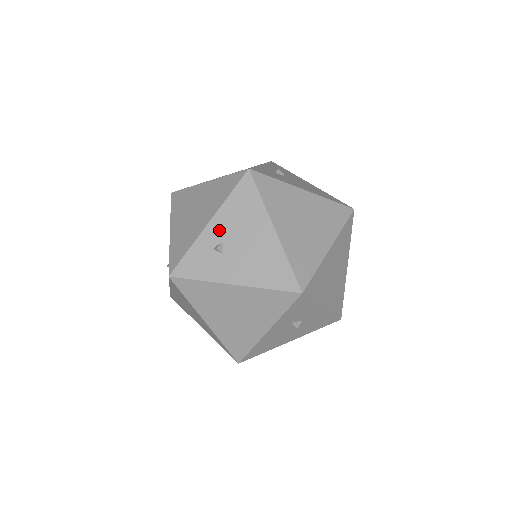
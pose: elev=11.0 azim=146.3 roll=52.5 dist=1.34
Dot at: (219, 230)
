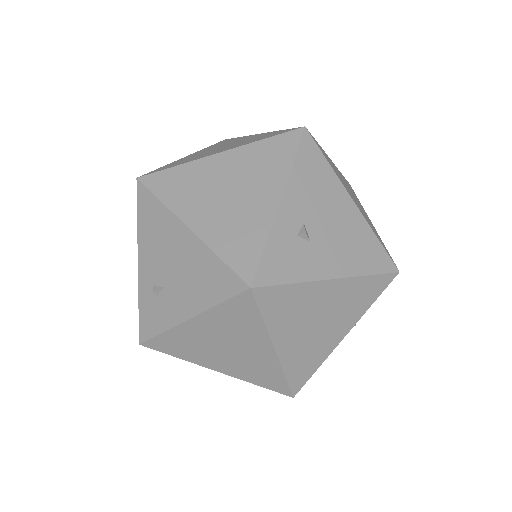
Dot at: (296, 209)
